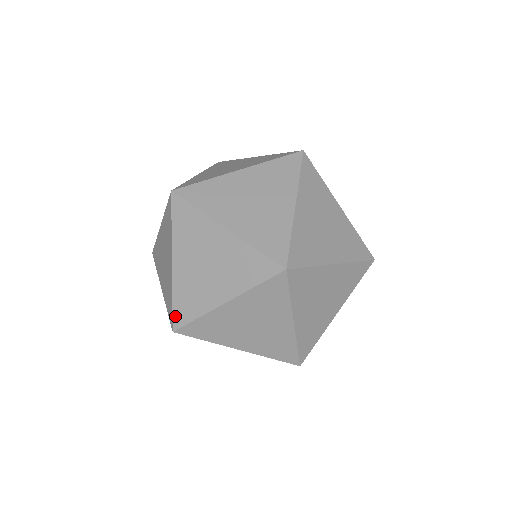
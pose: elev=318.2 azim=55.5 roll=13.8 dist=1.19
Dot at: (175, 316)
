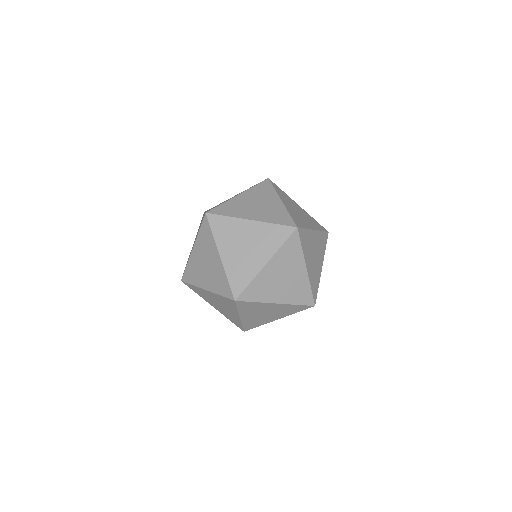
Dot at: (245, 328)
